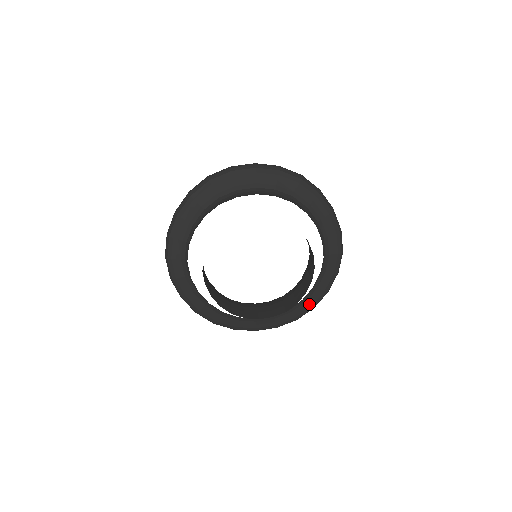
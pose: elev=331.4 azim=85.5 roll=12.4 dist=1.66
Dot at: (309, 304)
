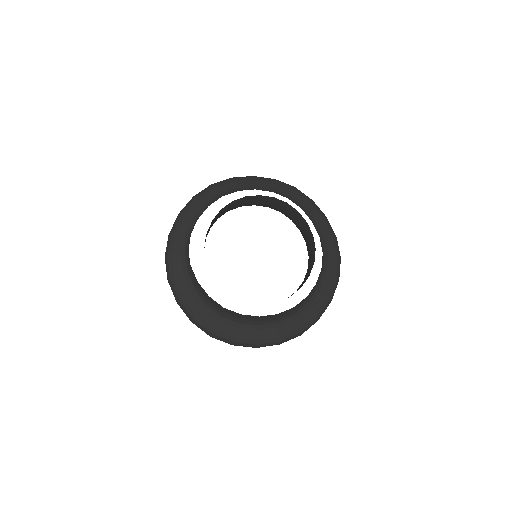
Dot at: (313, 312)
